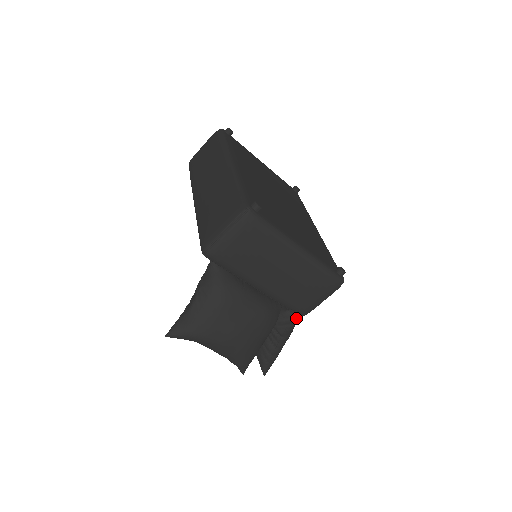
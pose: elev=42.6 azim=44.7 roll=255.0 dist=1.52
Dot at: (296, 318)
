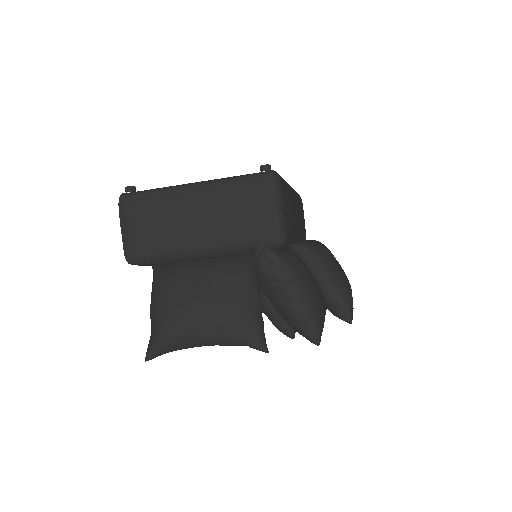
Dot at: (268, 248)
